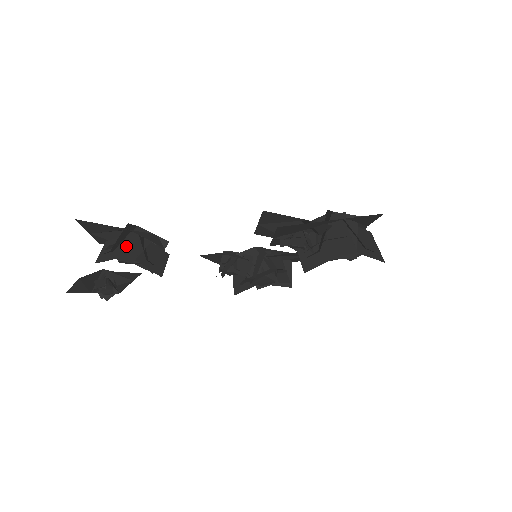
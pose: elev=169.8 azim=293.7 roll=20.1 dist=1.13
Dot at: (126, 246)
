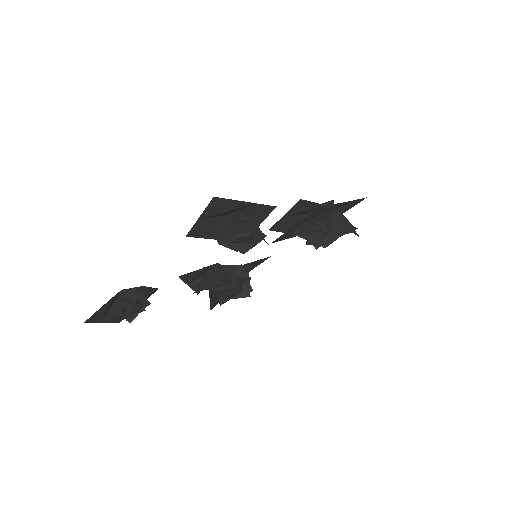
Dot at: (242, 223)
